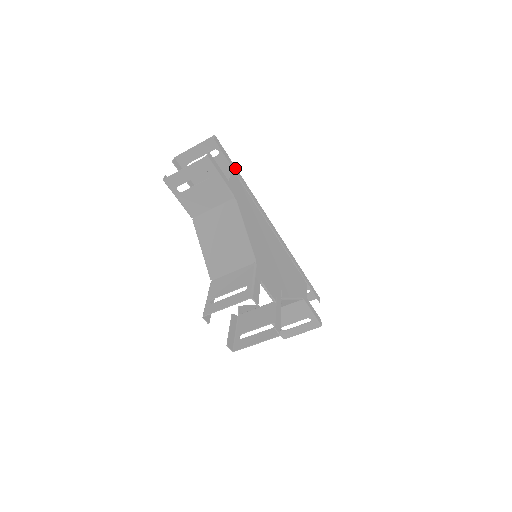
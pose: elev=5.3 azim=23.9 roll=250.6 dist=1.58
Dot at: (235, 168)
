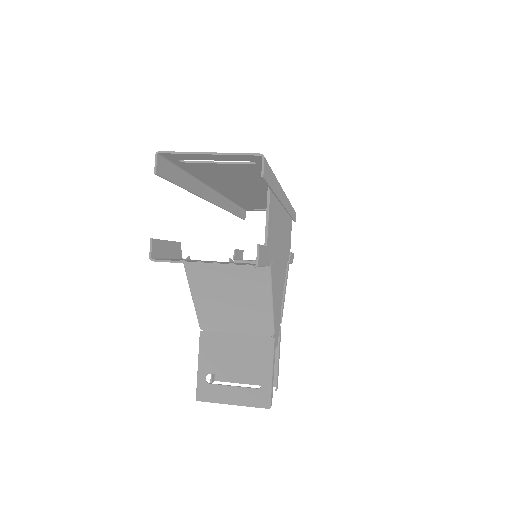
Dot at: (273, 178)
